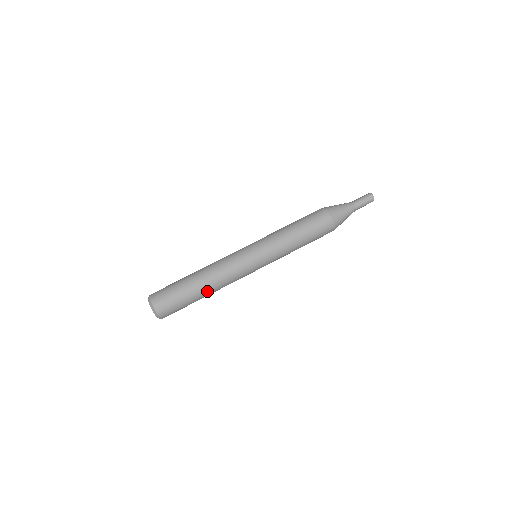
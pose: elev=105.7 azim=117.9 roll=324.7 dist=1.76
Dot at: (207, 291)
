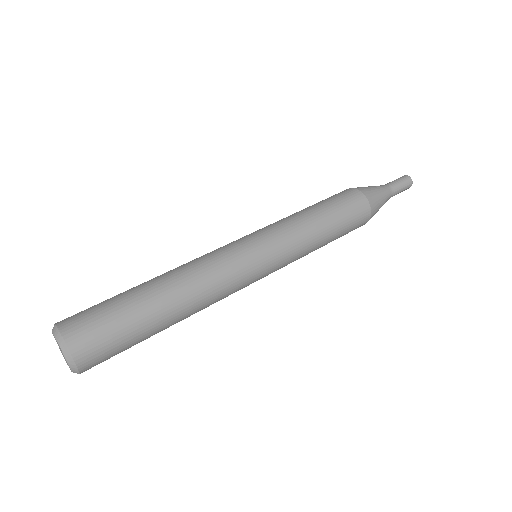
Dot at: (174, 305)
